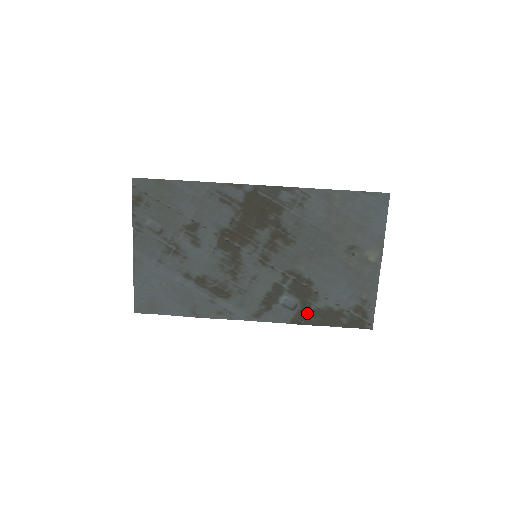
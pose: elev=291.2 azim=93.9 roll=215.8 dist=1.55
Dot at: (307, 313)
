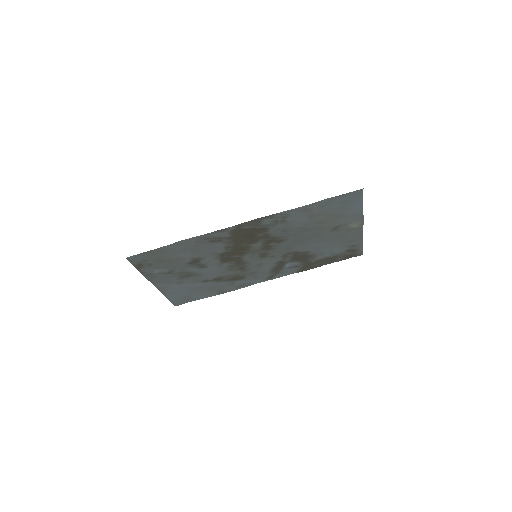
Dot at: (309, 265)
